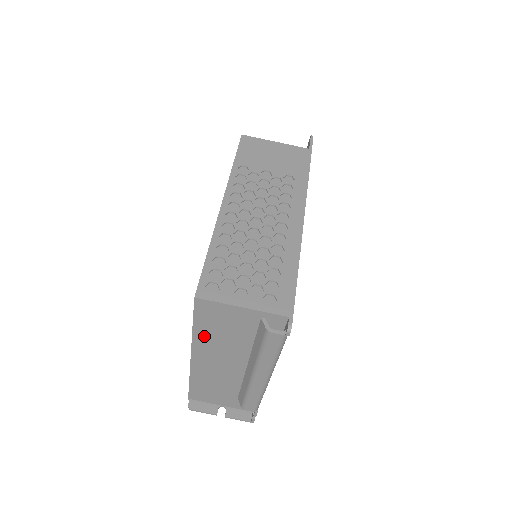
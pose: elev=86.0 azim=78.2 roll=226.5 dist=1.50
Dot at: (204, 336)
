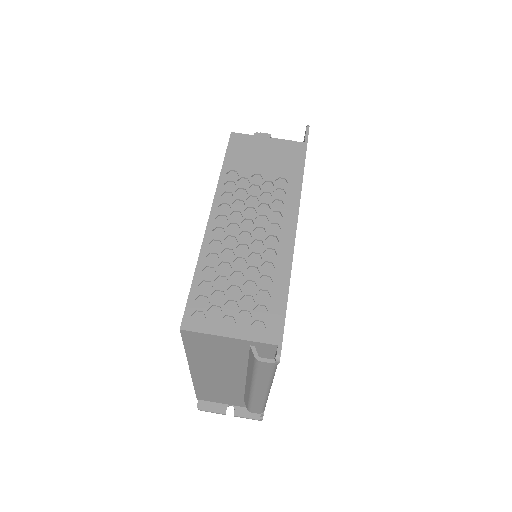
Dot at: (198, 357)
